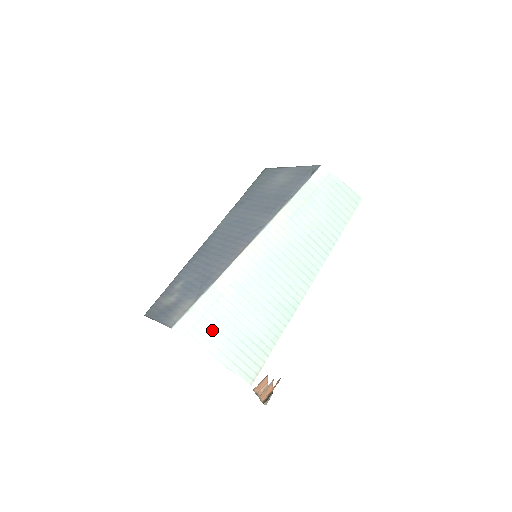
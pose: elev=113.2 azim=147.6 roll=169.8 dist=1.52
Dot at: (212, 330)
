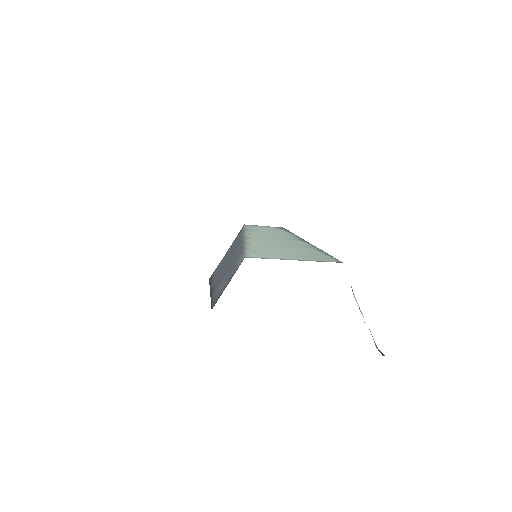
Dot at: (275, 255)
